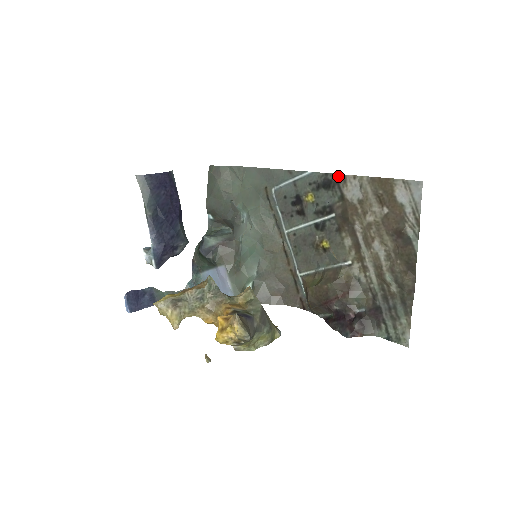
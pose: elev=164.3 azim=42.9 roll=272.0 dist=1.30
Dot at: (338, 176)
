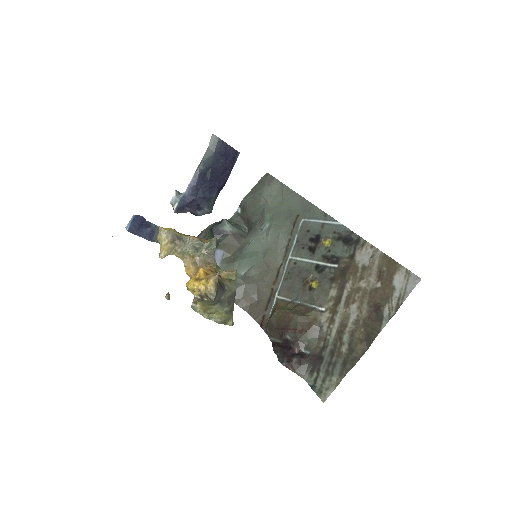
Dot at: (360, 239)
